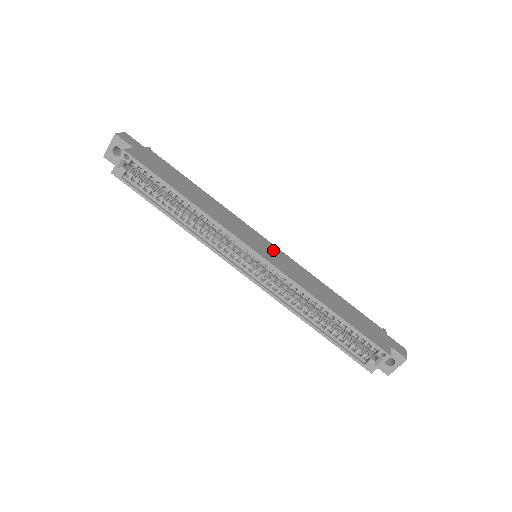
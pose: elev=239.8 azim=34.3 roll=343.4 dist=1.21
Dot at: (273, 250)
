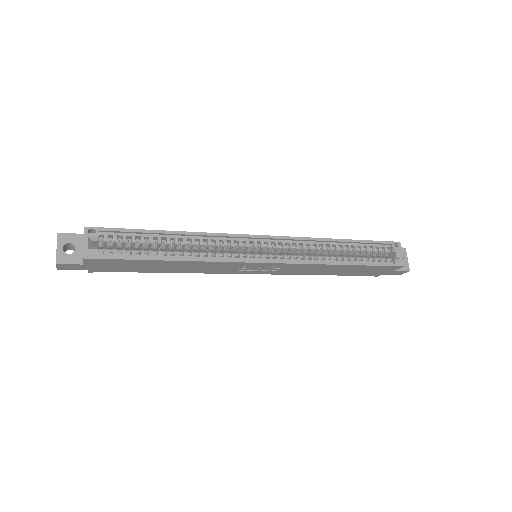
Dot at: occluded
